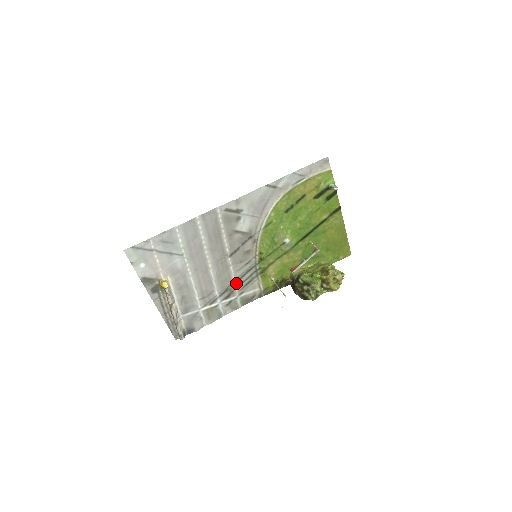
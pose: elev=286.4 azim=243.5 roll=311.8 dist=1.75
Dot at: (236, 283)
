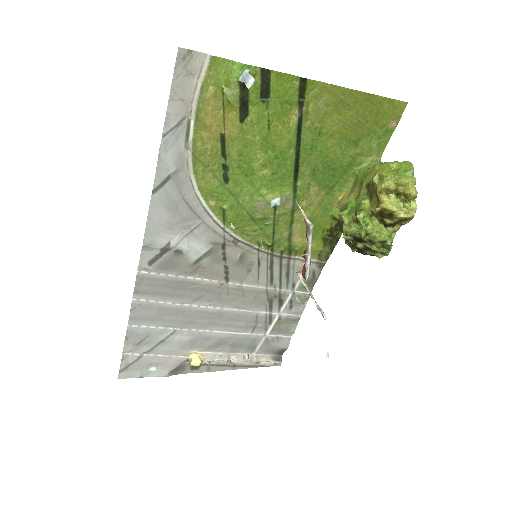
Dot at: (273, 287)
